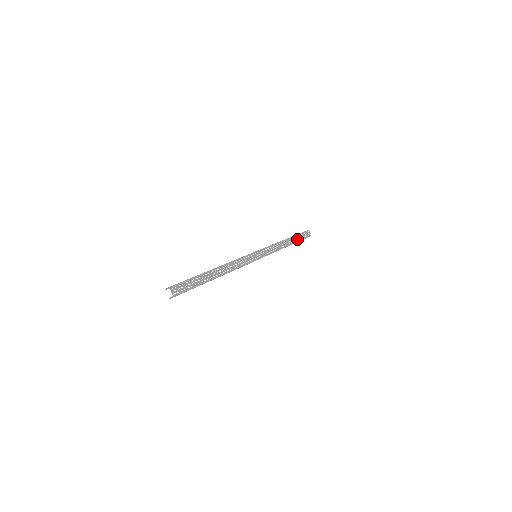
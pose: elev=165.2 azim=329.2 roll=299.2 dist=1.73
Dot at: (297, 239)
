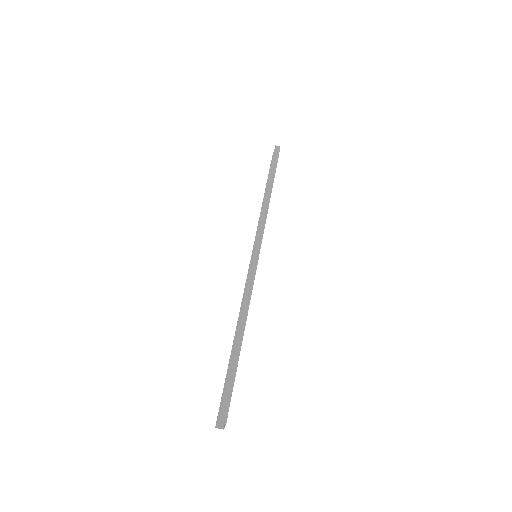
Dot at: occluded
